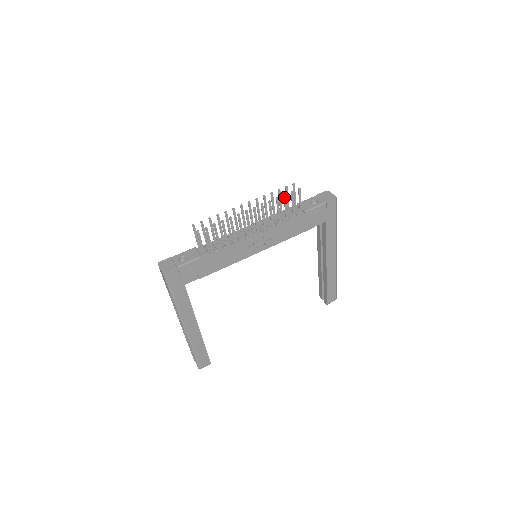
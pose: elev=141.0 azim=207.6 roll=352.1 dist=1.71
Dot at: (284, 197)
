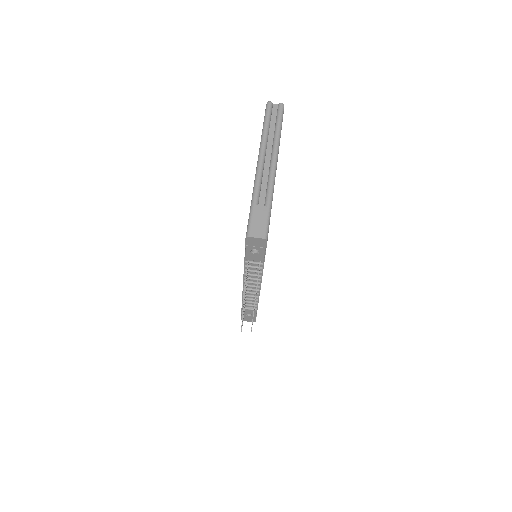
Dot at: occluded
